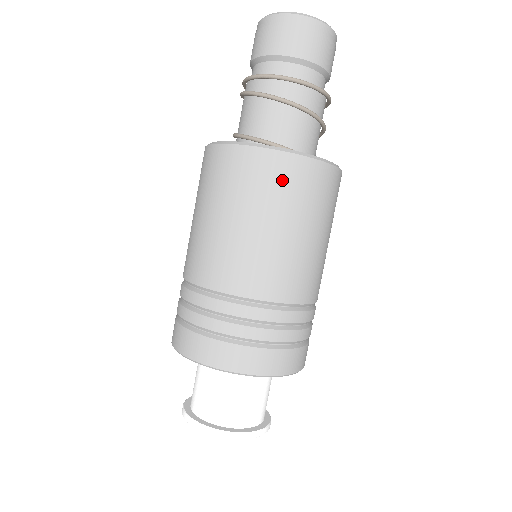
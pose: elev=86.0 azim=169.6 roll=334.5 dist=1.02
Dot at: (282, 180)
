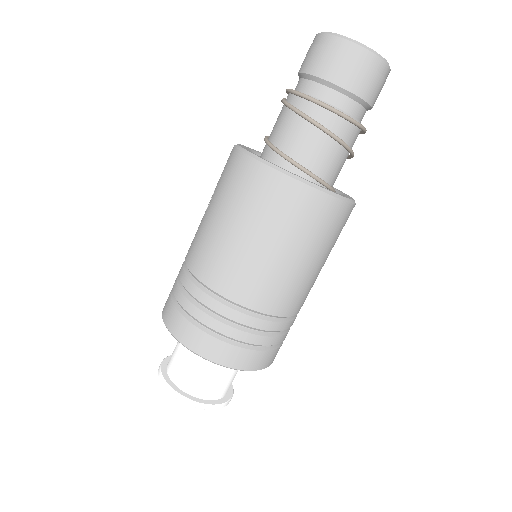
Dot at: (315, 217)
